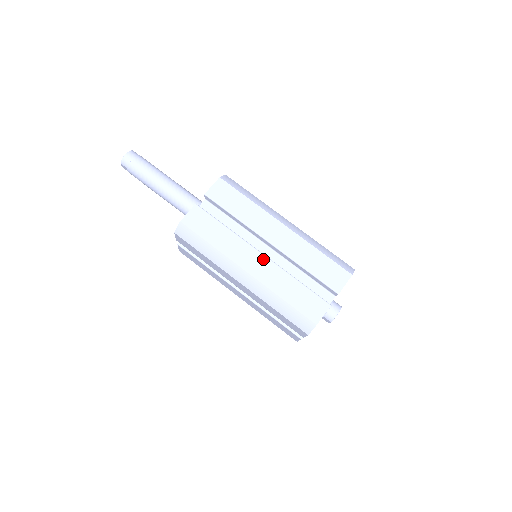
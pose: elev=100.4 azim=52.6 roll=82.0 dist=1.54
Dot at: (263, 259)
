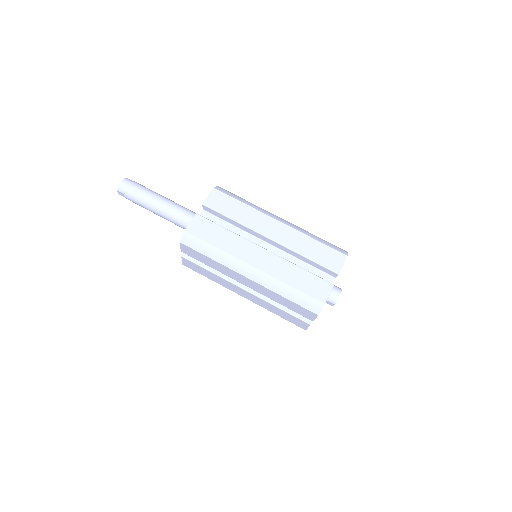
Dot at: (266, 253)
